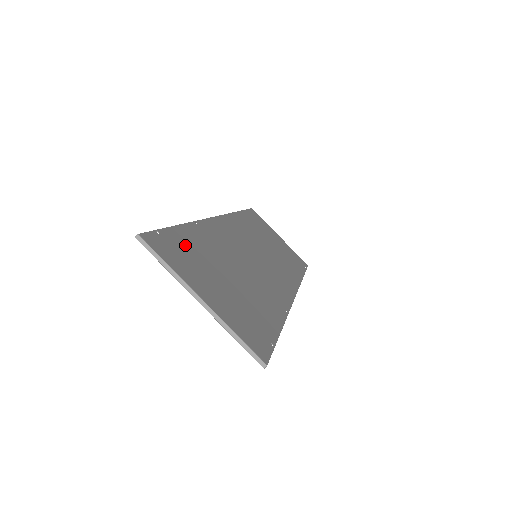
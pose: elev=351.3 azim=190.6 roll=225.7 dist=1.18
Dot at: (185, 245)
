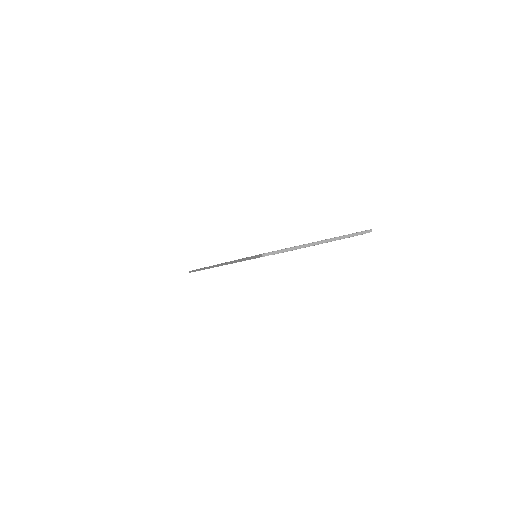
Dot at: occluded
